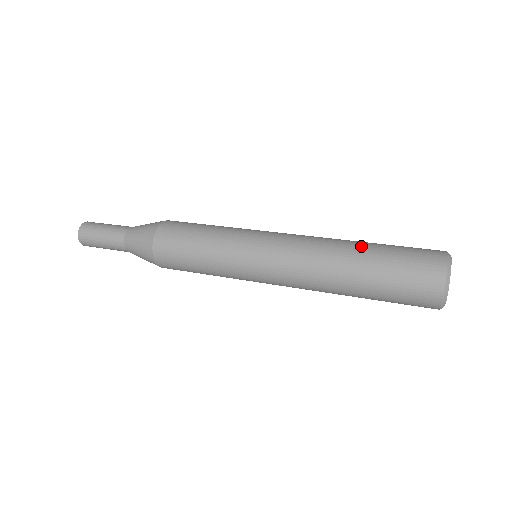
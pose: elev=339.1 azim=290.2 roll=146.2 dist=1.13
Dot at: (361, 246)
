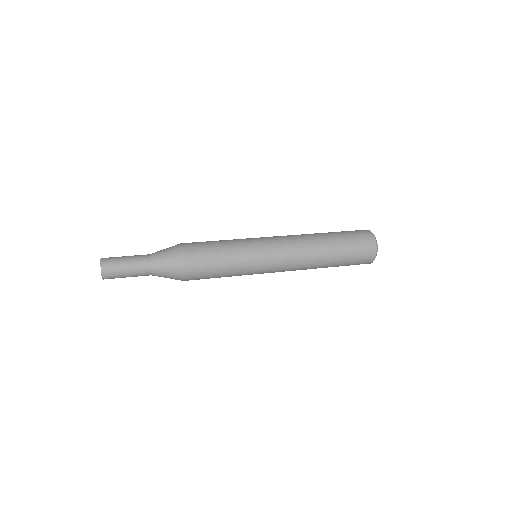
Dot at: (327, 237)
